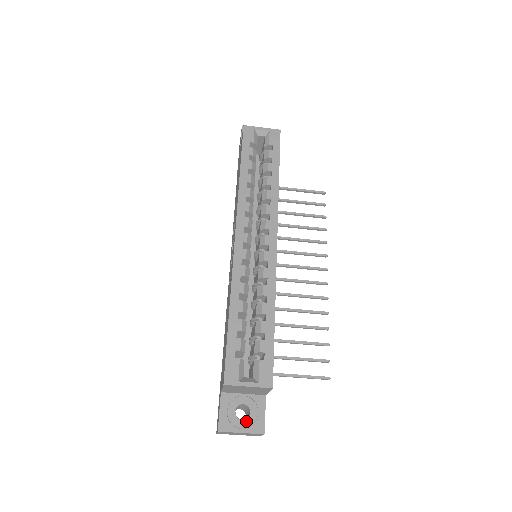
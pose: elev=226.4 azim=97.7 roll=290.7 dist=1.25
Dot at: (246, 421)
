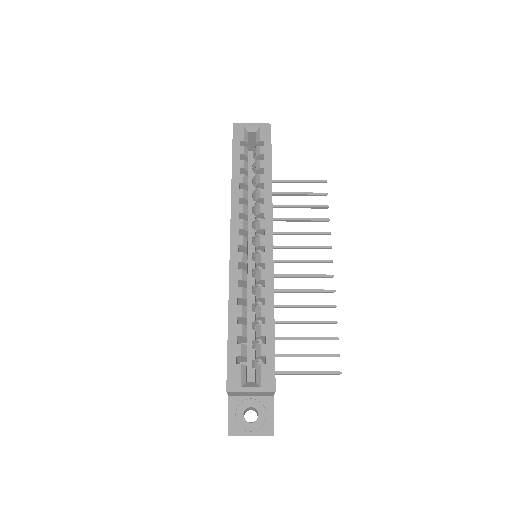
Dot at: (255, 424)
